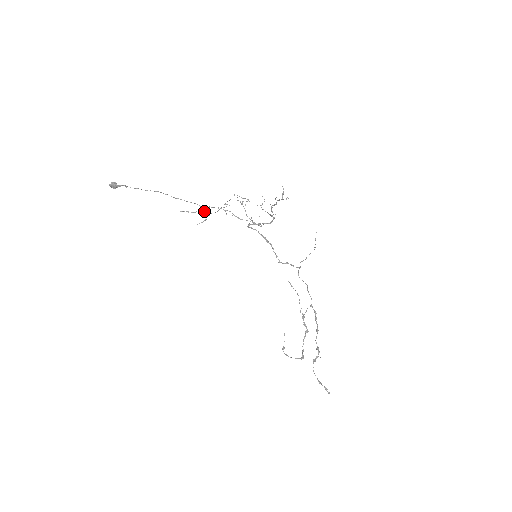
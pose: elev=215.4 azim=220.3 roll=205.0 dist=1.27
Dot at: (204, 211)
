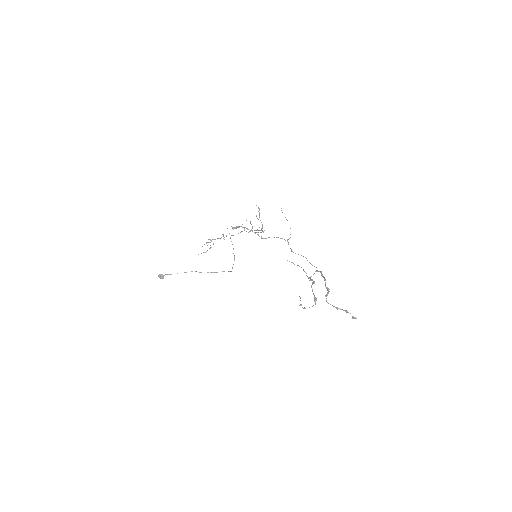
Dot at: occluded
